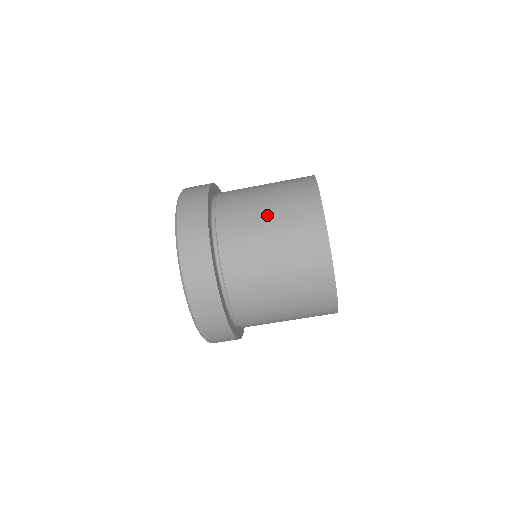
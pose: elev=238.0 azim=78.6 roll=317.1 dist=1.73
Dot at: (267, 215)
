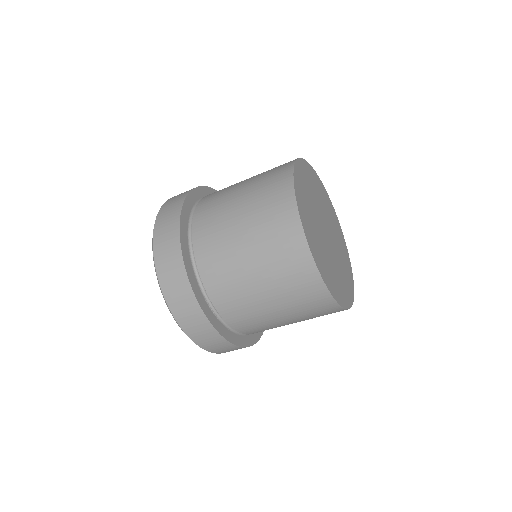
Dot at: (240, 195)
